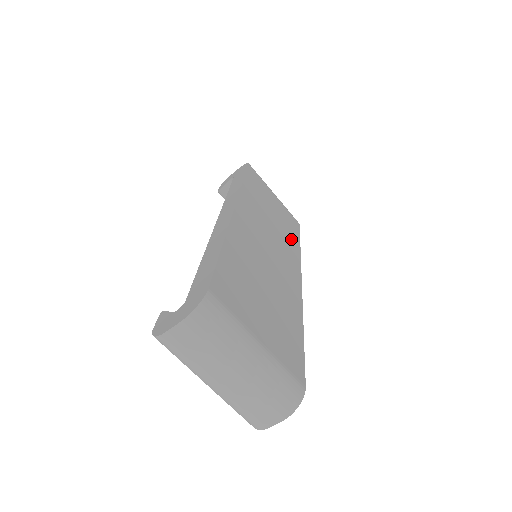
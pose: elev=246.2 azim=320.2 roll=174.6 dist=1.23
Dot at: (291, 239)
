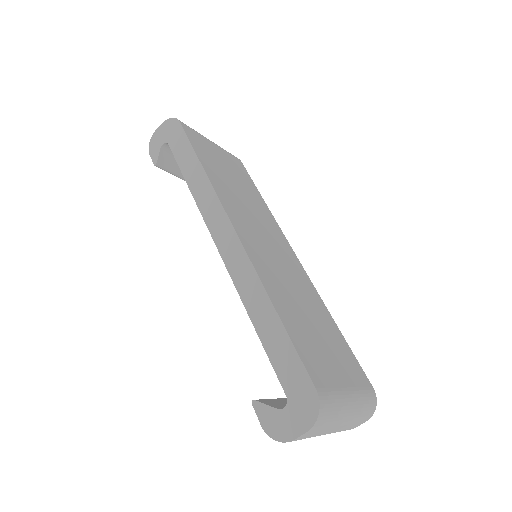
Dot at: (258, 201)
